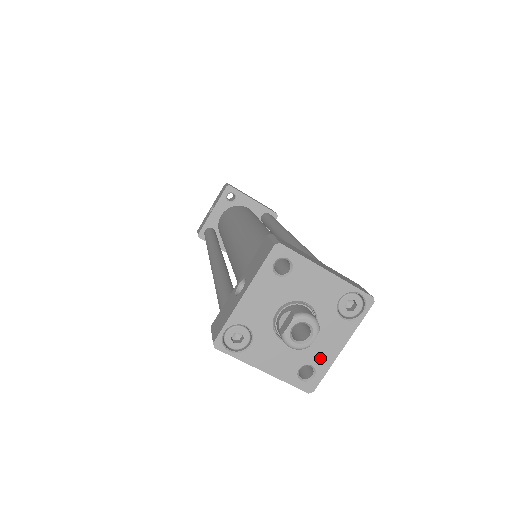
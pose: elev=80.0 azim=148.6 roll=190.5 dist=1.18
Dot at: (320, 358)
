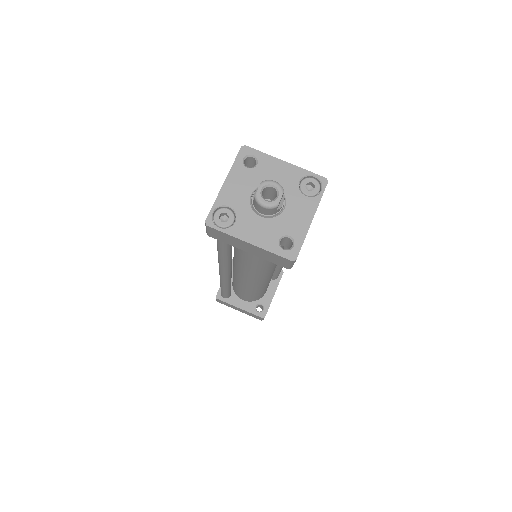
Dot at: (295, 229)
